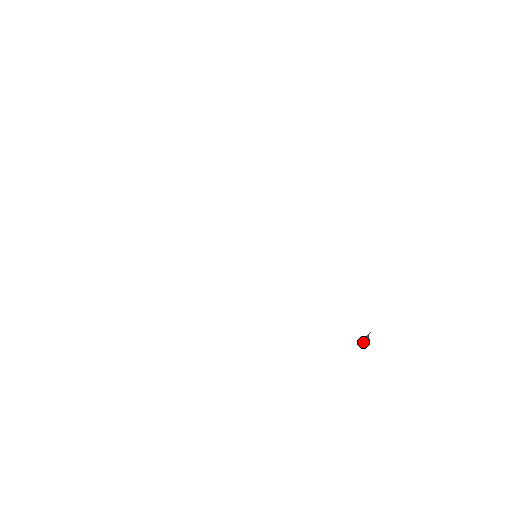
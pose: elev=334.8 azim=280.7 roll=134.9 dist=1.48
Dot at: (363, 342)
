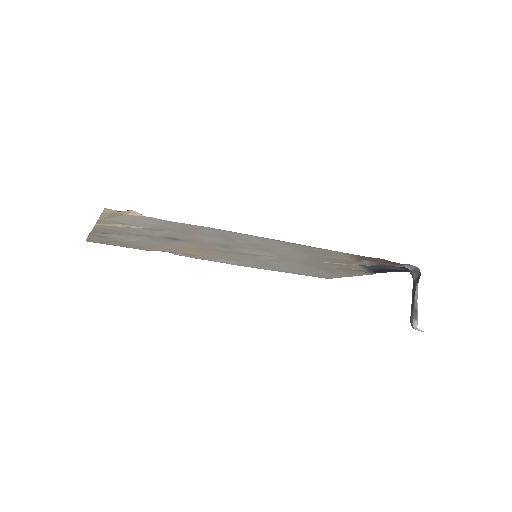
Dot at: (413, 318)
